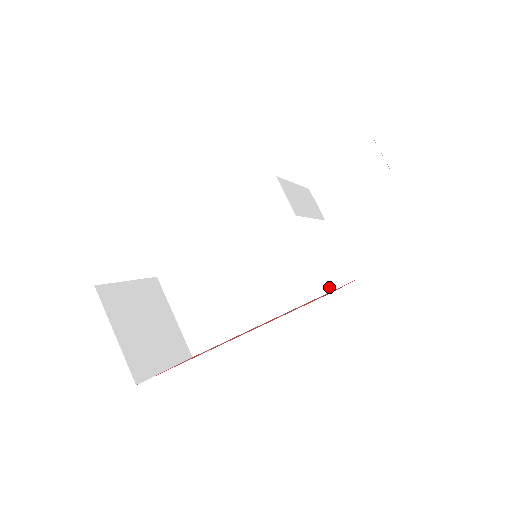
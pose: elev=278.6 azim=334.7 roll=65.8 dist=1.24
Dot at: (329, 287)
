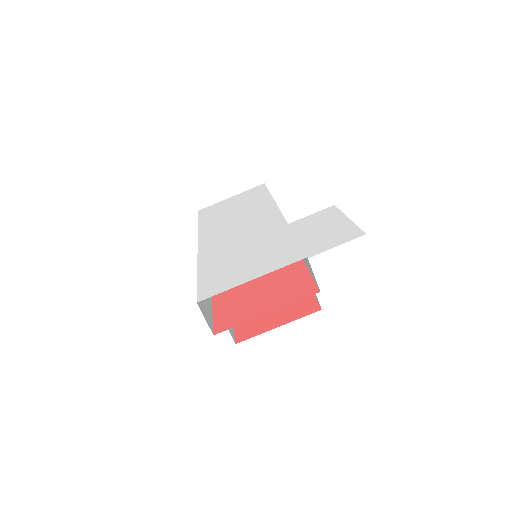
Dot at: occluded
